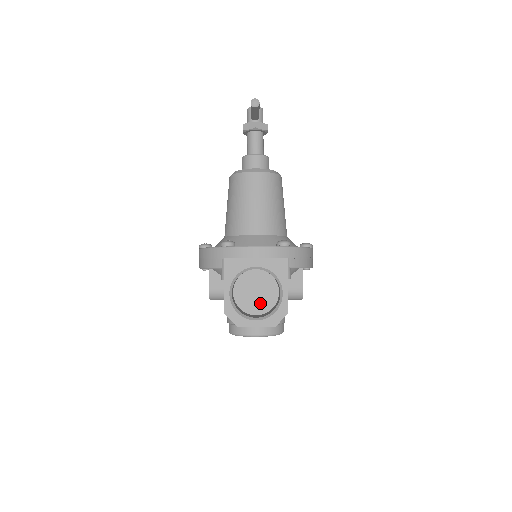
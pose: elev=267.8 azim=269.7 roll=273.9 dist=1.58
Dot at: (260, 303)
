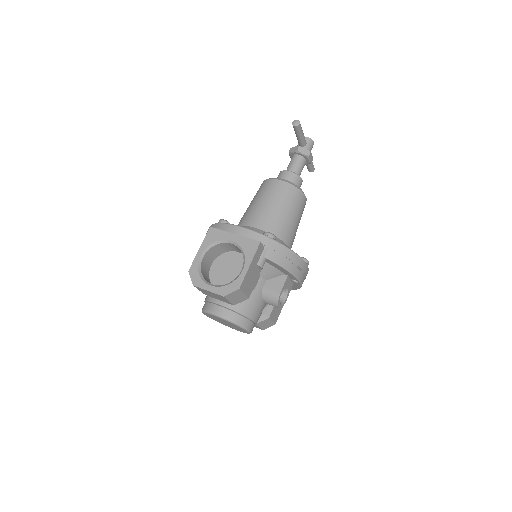
Dot at: (228, 282)
